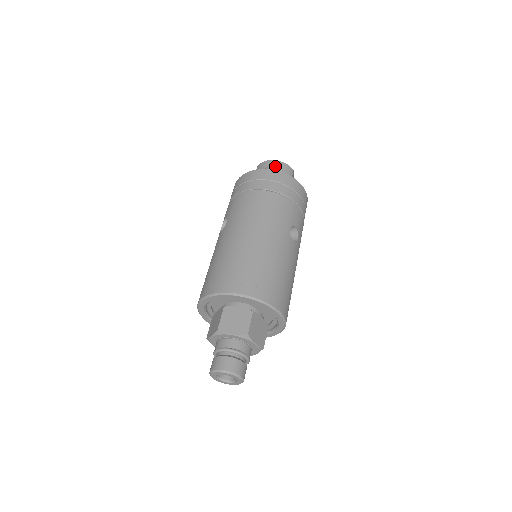
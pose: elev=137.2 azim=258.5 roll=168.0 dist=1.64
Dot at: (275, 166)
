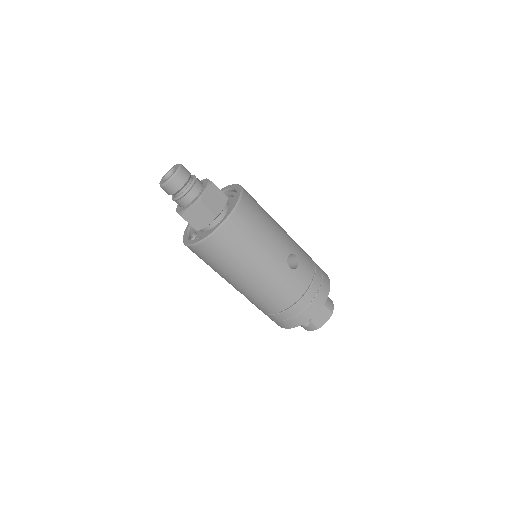
Dot at: occluded
